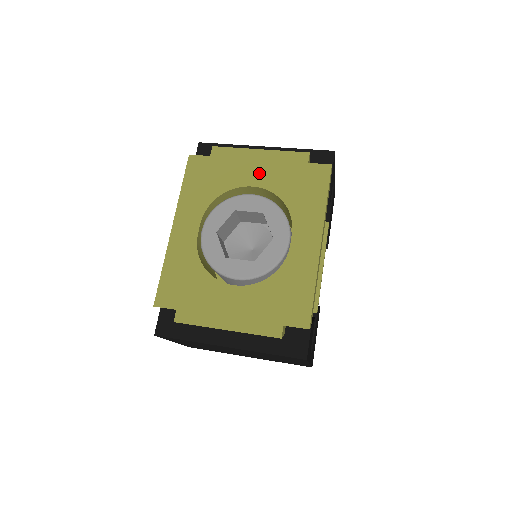
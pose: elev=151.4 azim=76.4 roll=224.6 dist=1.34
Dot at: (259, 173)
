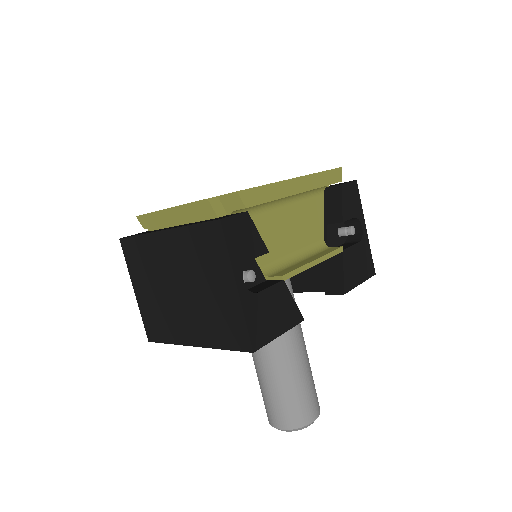
Dot at: occluded
